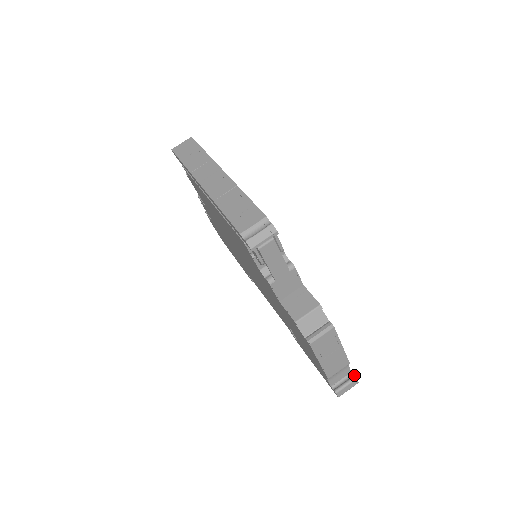
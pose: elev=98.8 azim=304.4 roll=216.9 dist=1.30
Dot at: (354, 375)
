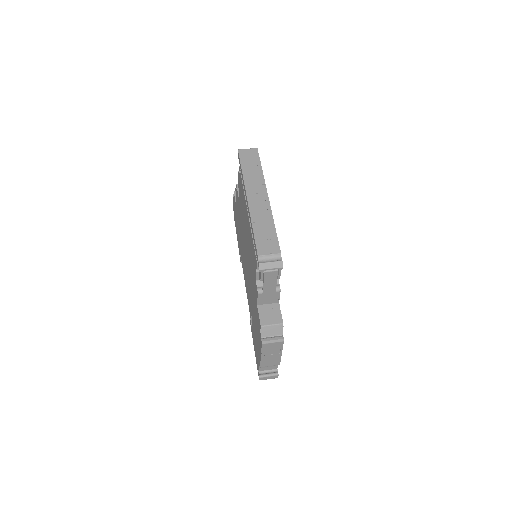
Dot at: occluded
